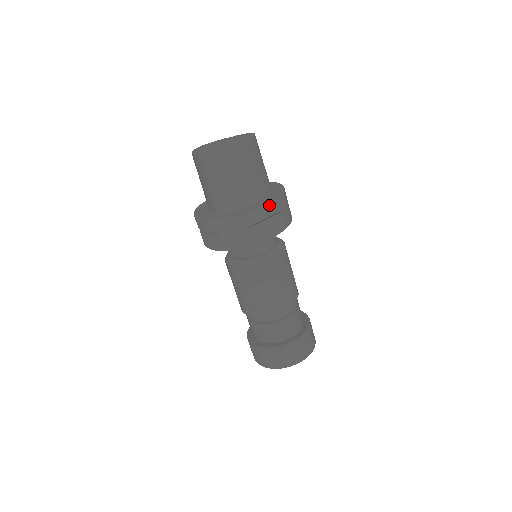
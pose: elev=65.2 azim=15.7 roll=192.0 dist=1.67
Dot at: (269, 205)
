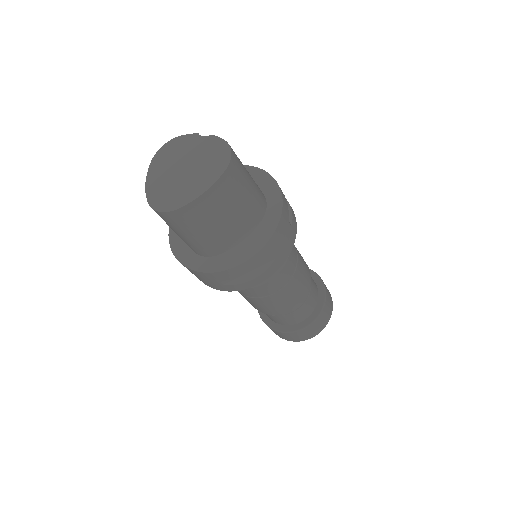
Dot at: (248, 262)
